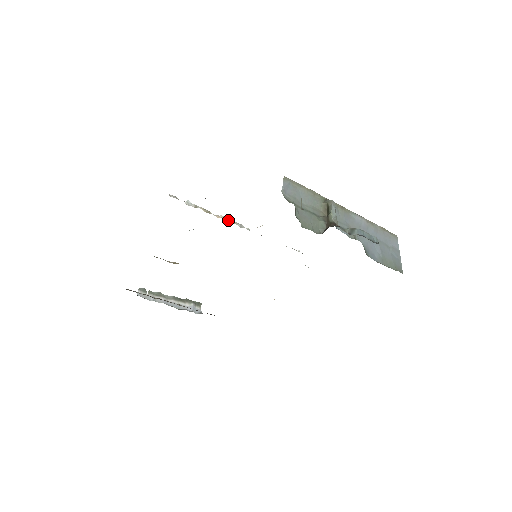
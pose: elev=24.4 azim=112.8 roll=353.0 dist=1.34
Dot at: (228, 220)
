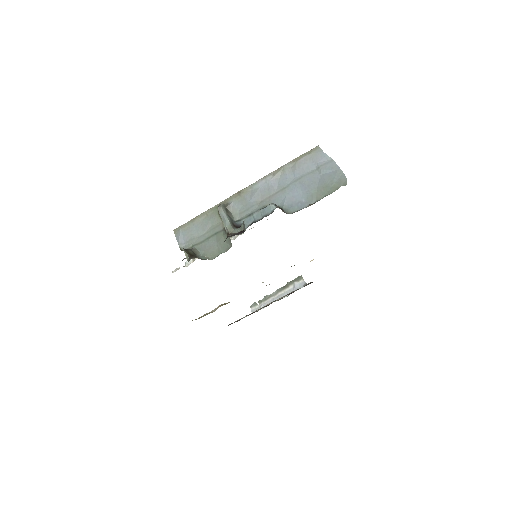
Dot at: occluded
